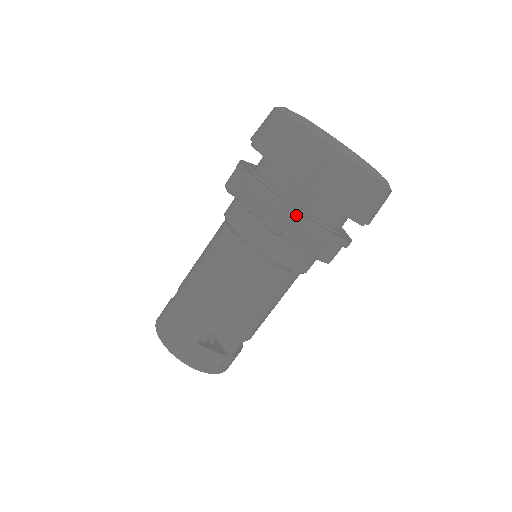
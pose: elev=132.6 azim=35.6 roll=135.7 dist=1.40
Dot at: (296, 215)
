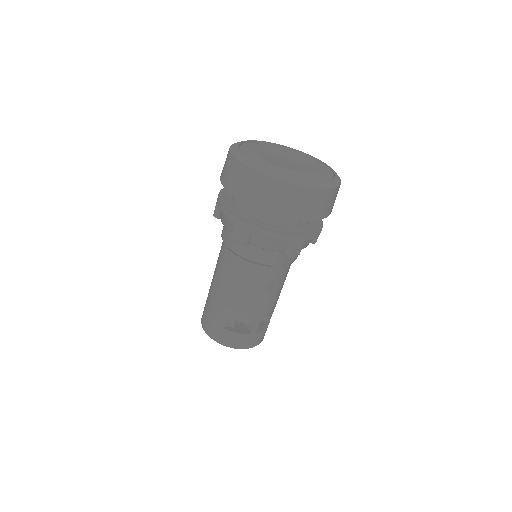
Dot at: (252, 228)
